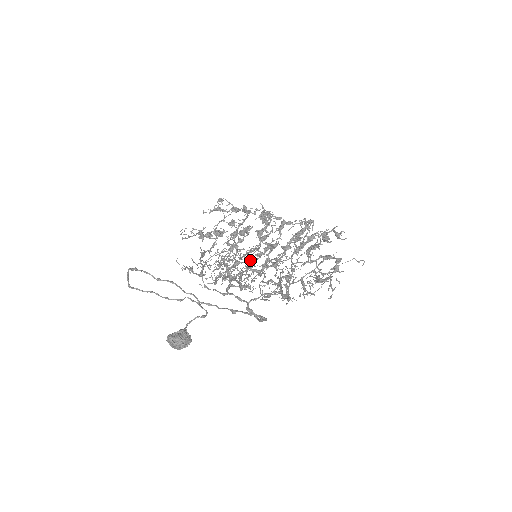
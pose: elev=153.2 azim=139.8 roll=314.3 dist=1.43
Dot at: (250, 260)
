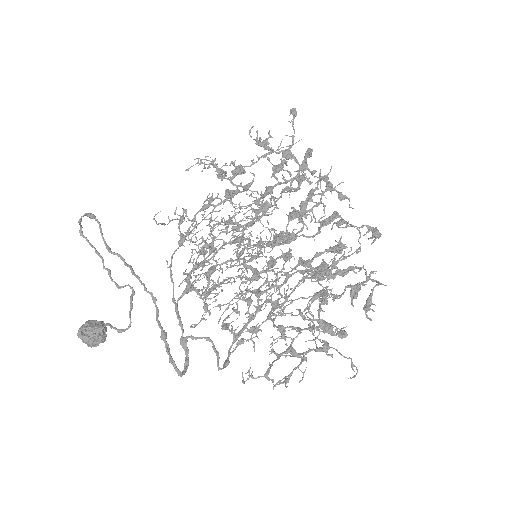
Dot at: occluded
